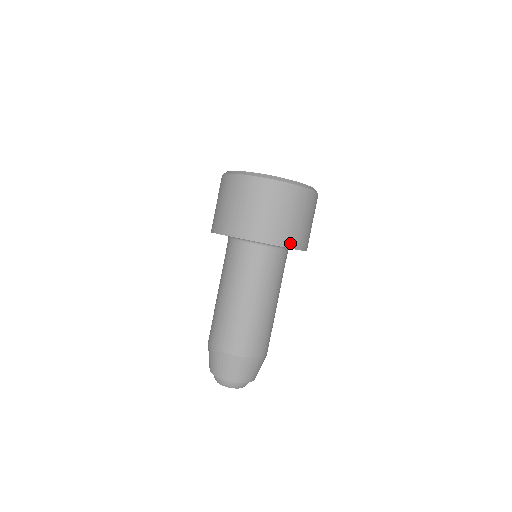
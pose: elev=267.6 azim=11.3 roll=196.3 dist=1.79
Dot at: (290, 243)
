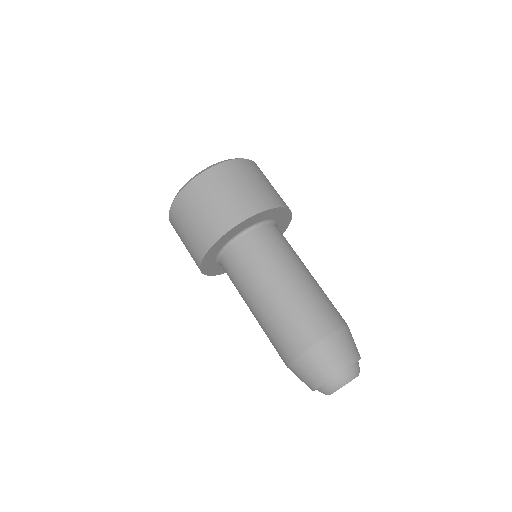
Dot at: (266, 205)
